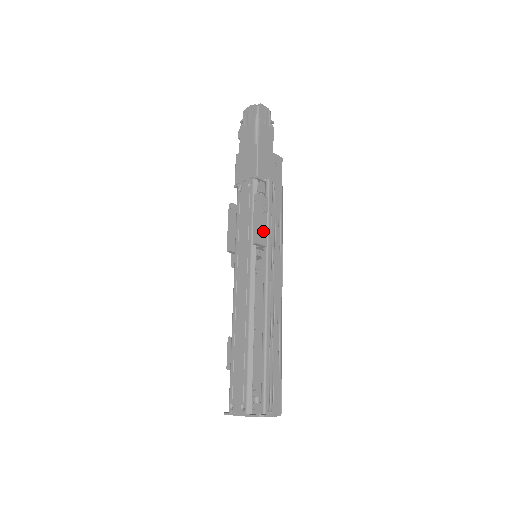
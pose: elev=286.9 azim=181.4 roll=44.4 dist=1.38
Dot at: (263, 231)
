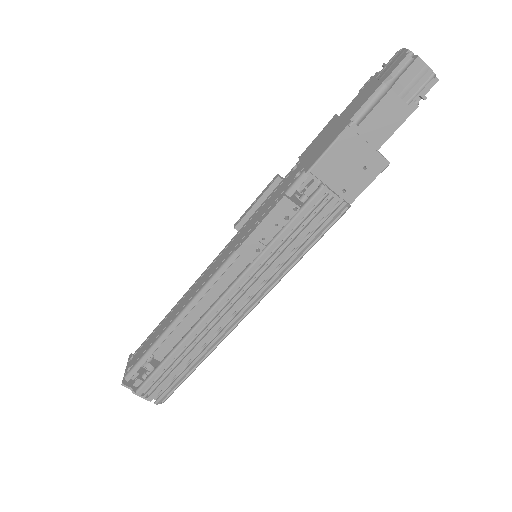
Dot at: (258, 244)
